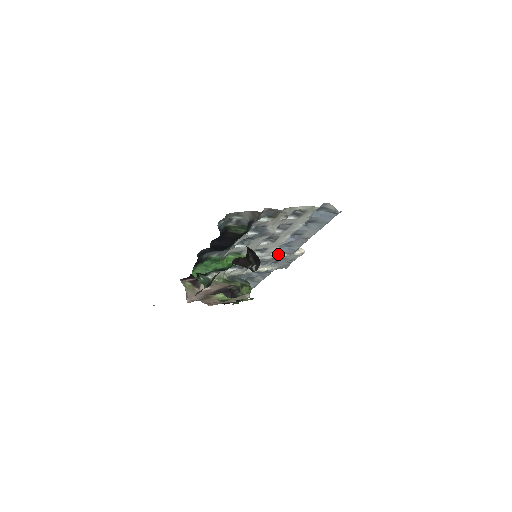
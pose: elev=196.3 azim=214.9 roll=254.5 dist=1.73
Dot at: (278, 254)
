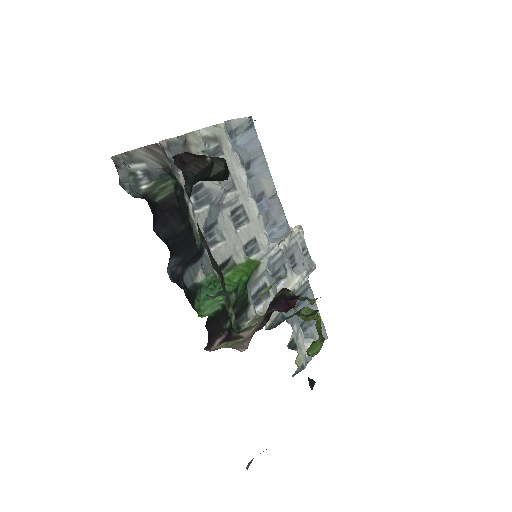
Dot at: occluded
